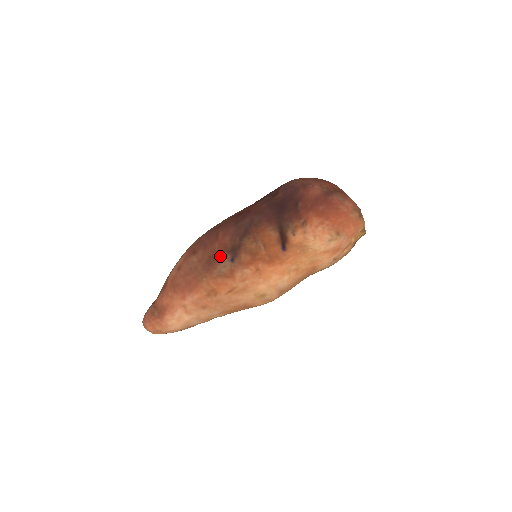
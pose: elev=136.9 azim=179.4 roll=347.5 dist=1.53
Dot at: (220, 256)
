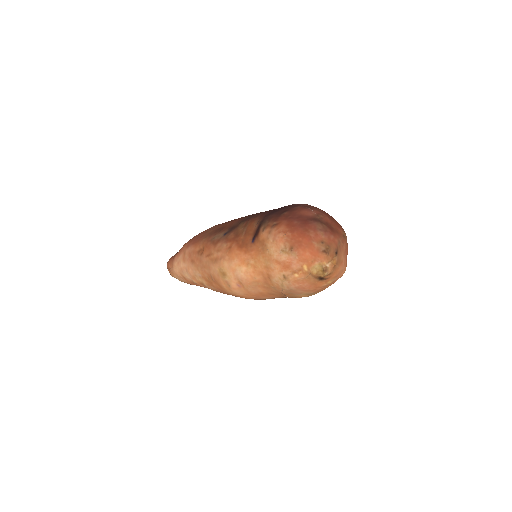
Dot at: (224, 229)
